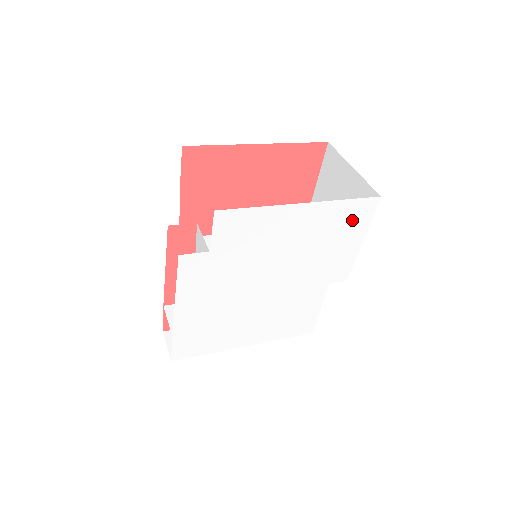
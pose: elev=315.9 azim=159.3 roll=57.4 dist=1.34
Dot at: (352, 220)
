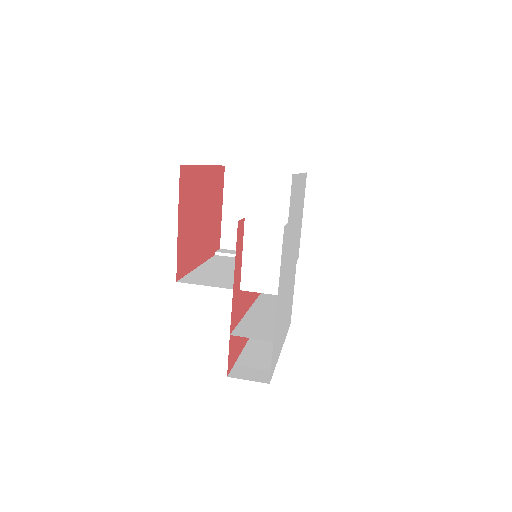
Dot at: (303, 194)
